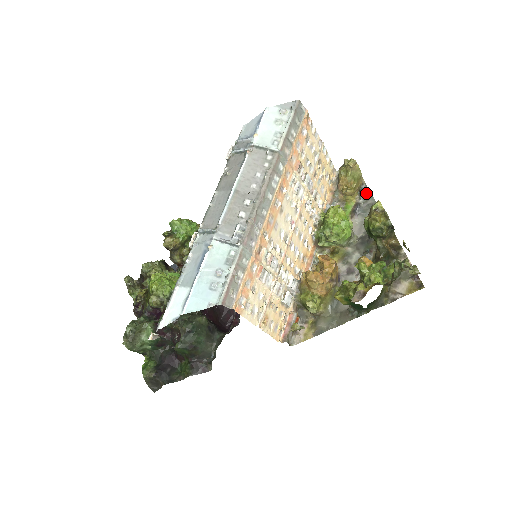
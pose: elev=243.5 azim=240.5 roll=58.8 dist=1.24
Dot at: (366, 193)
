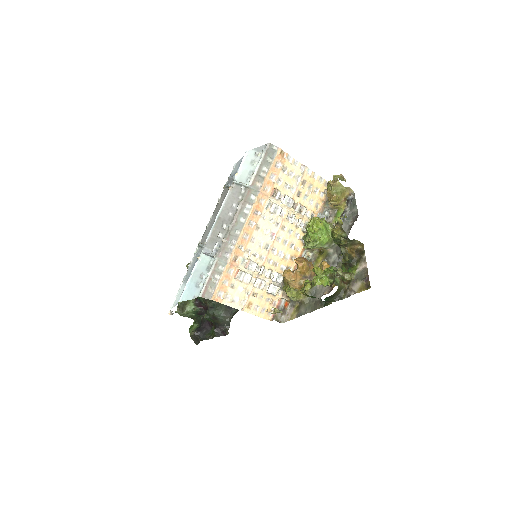
Dot at: (353, 202)
